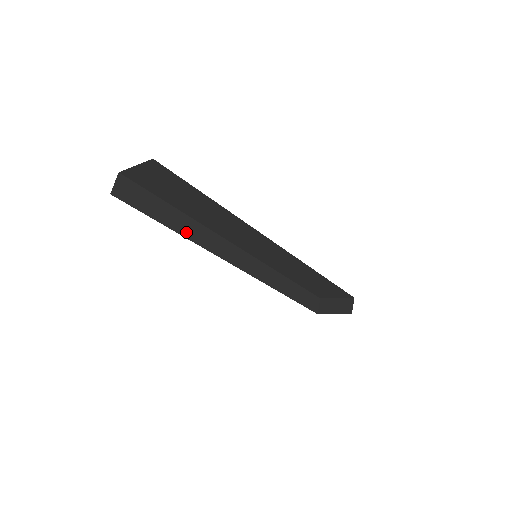
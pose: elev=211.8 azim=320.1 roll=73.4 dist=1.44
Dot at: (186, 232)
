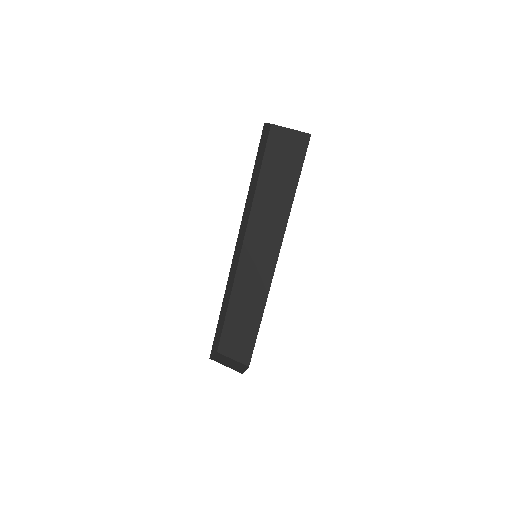
Dot at: (249, 193)
